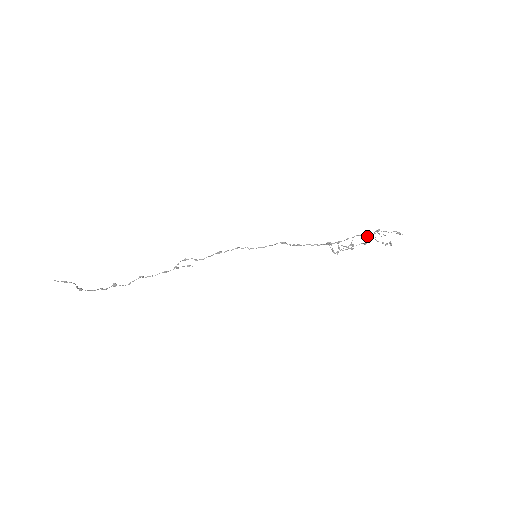
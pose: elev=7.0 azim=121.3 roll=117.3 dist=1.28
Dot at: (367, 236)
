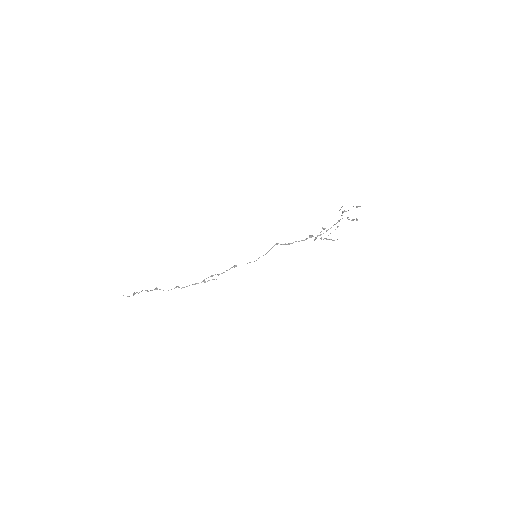
Dot at: (338, 221)
